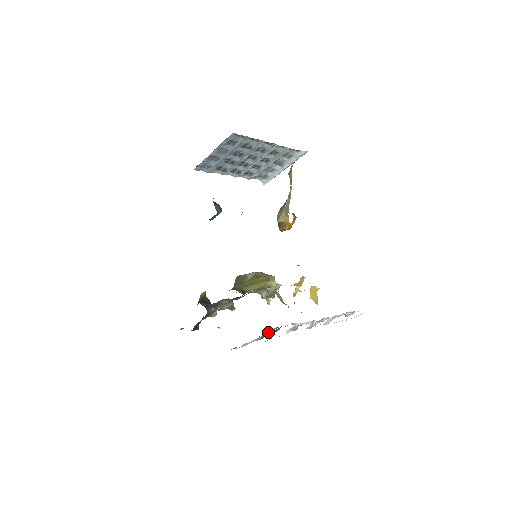
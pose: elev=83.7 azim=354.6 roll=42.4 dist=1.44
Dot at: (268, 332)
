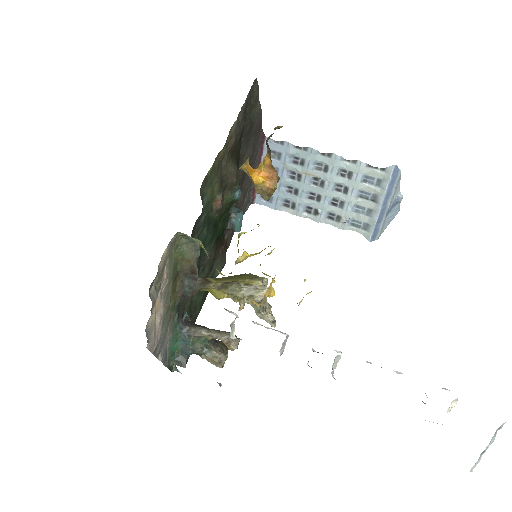
Dot at: occluded
